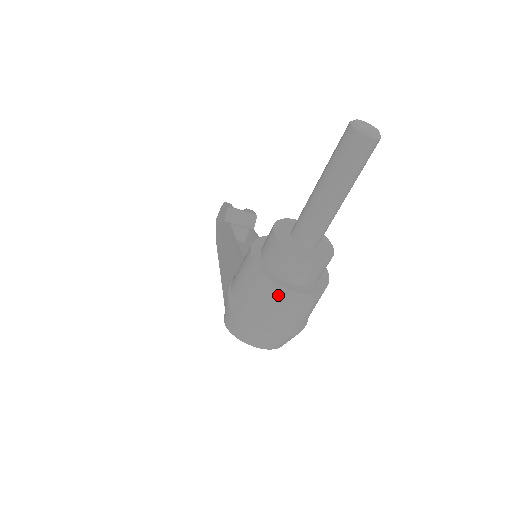
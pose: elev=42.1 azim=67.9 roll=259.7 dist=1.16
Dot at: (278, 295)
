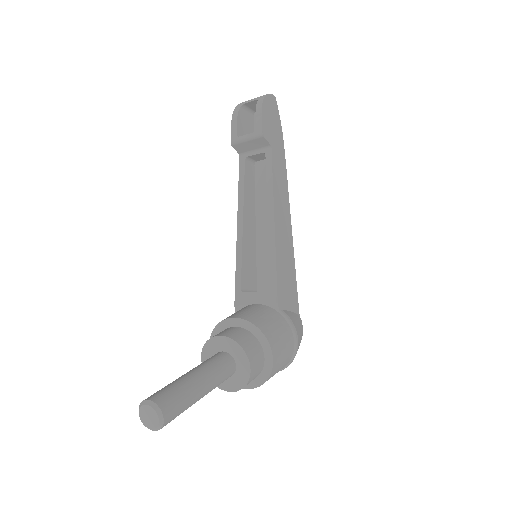
Dot at: occluded
